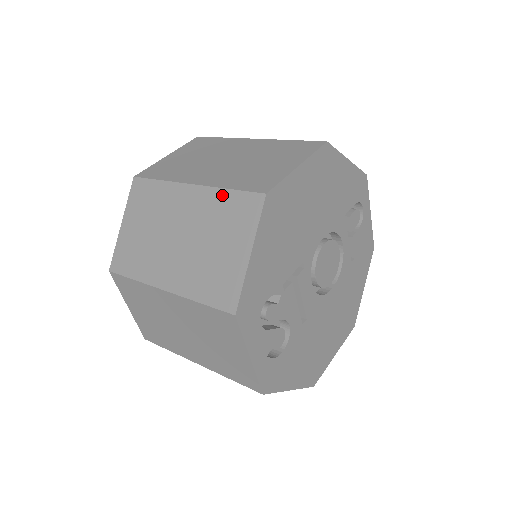
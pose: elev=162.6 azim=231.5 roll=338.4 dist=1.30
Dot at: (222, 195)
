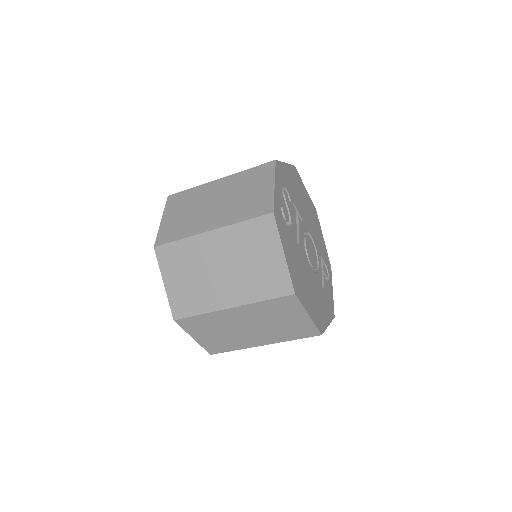
Dot at: occluded
